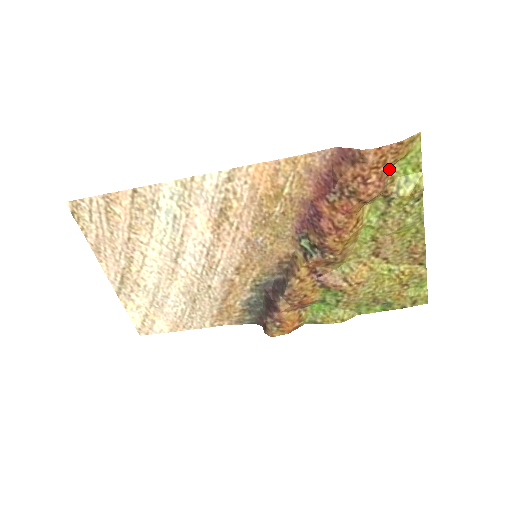
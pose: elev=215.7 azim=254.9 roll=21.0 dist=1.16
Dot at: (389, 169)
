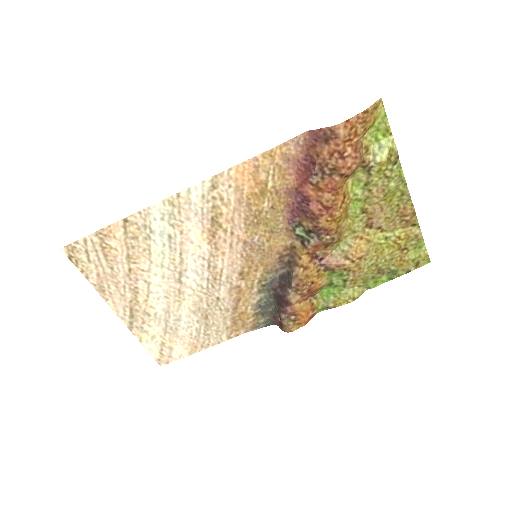
Dot at: (361, 139)
